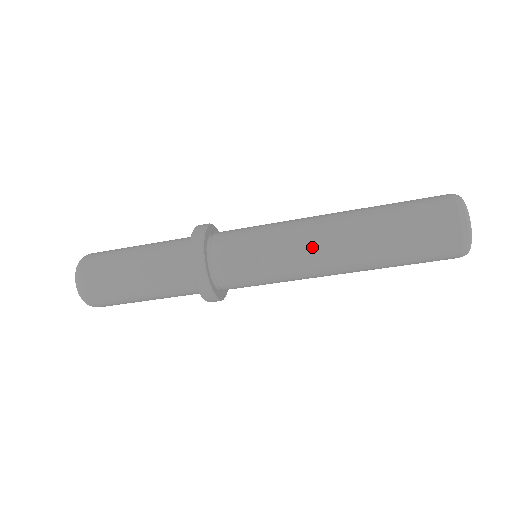
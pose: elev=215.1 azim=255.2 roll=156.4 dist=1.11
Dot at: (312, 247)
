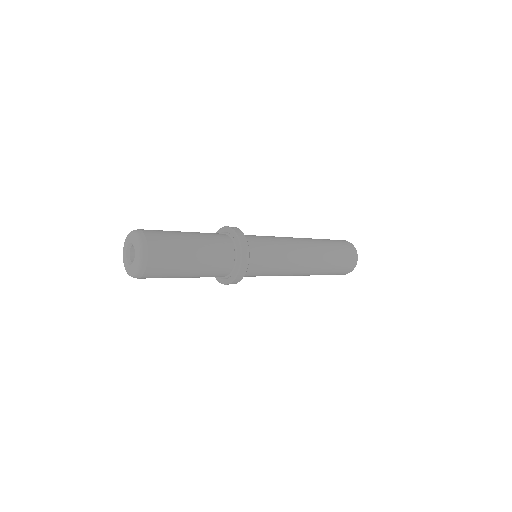
Dot at: (298, 267)
